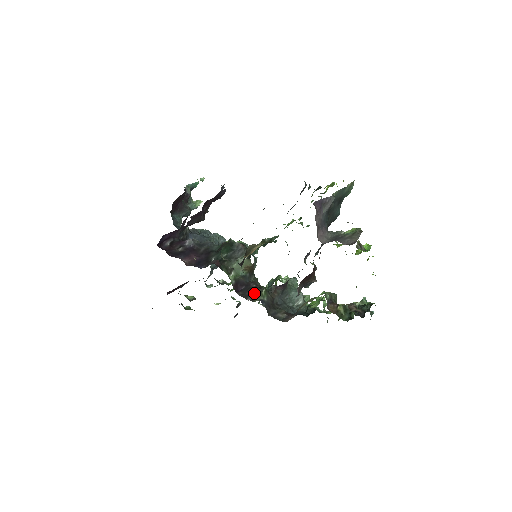
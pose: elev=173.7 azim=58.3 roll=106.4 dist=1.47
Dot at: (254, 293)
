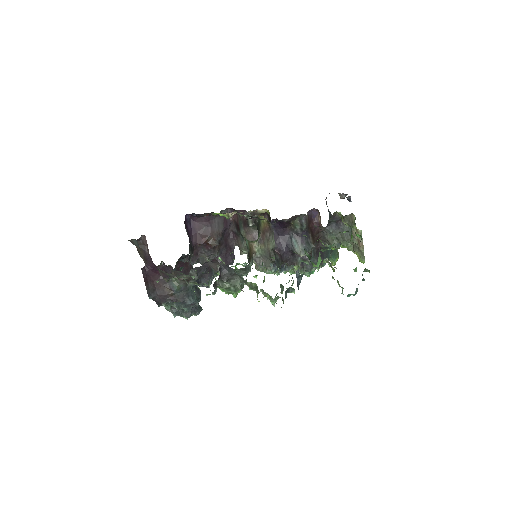
Dot at: occluded
